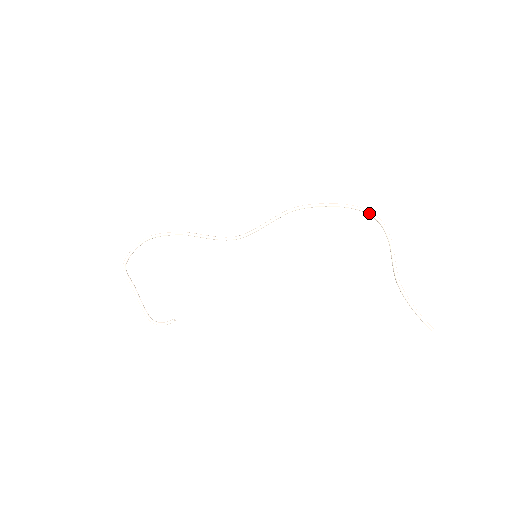
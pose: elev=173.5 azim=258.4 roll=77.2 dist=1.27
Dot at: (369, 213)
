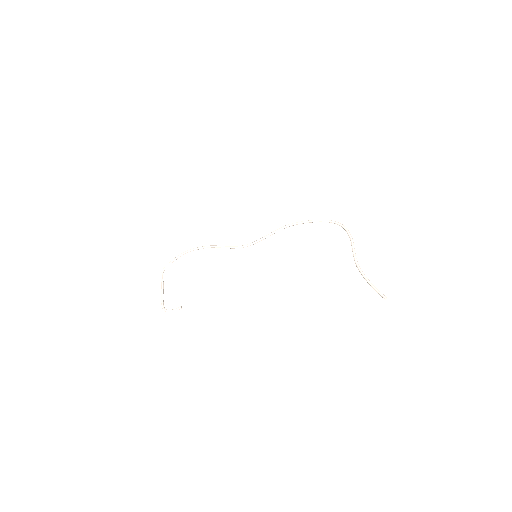
Dot at: (337, 222)
